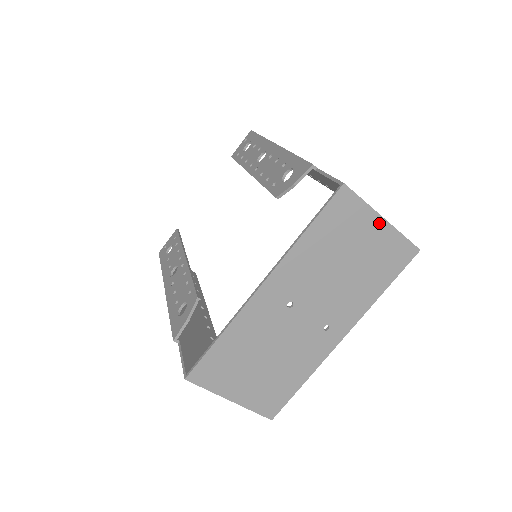
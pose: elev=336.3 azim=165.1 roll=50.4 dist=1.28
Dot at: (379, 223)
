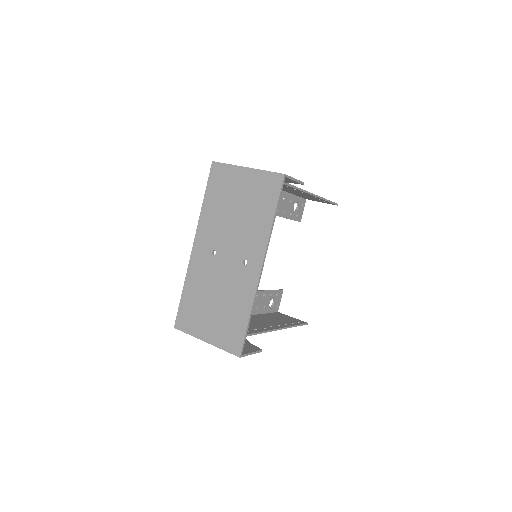
Dot at: (245, 172)
